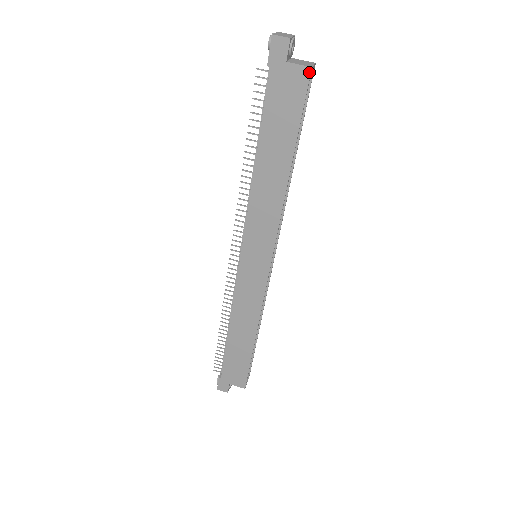
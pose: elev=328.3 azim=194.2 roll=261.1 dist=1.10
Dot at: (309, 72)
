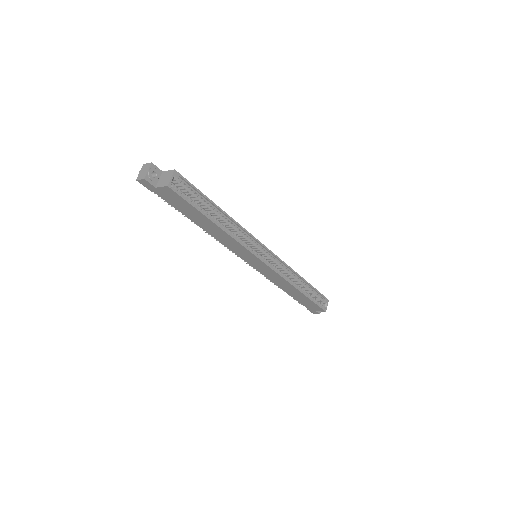
Dot at: (169, 188)
